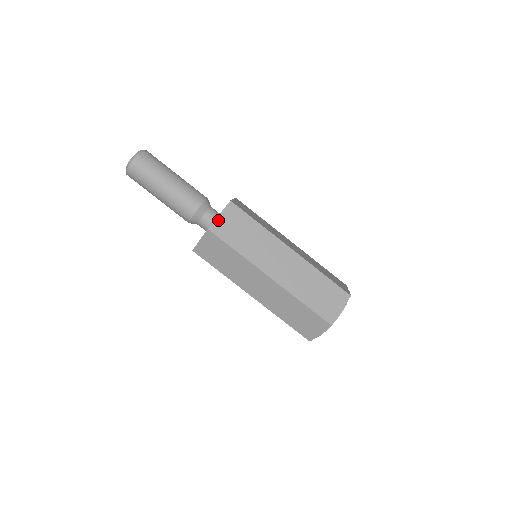
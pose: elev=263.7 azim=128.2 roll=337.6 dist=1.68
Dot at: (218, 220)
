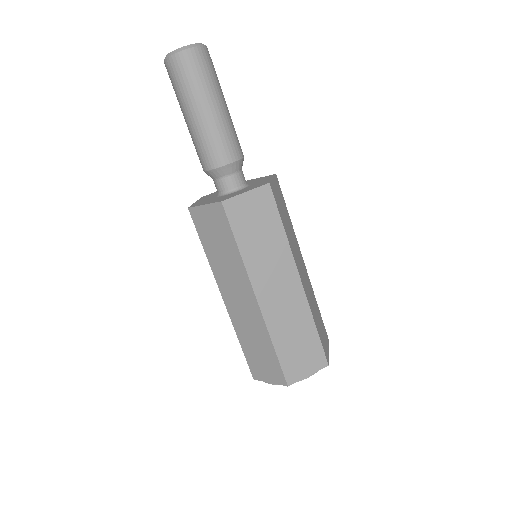
Dot at: (240, 198)
